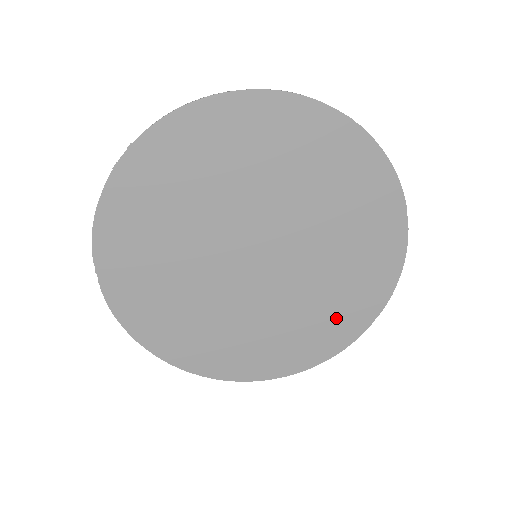
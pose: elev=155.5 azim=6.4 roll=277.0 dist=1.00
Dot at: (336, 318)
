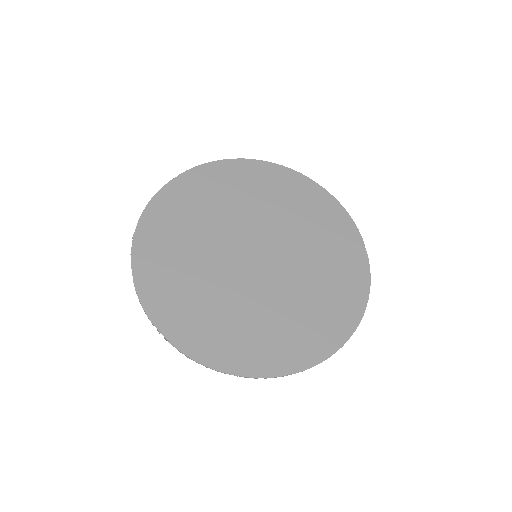
Dot at: (342, 264)
